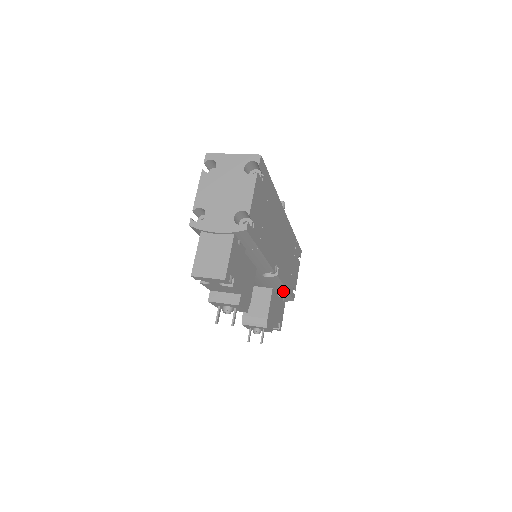
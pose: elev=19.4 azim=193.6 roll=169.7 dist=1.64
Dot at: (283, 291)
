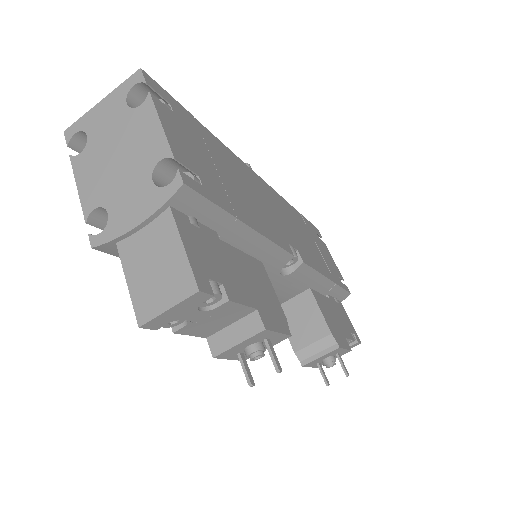
Dot at: (327, 286)
